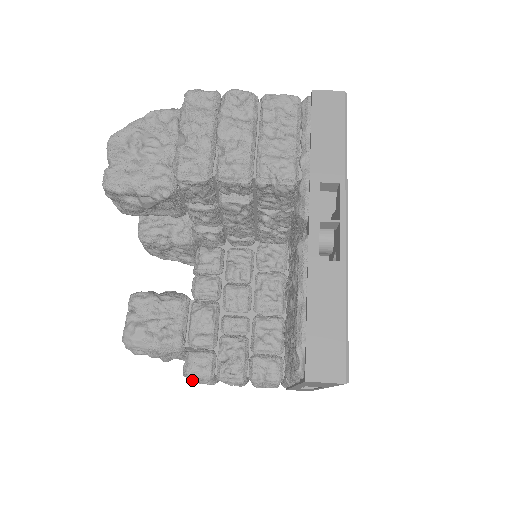
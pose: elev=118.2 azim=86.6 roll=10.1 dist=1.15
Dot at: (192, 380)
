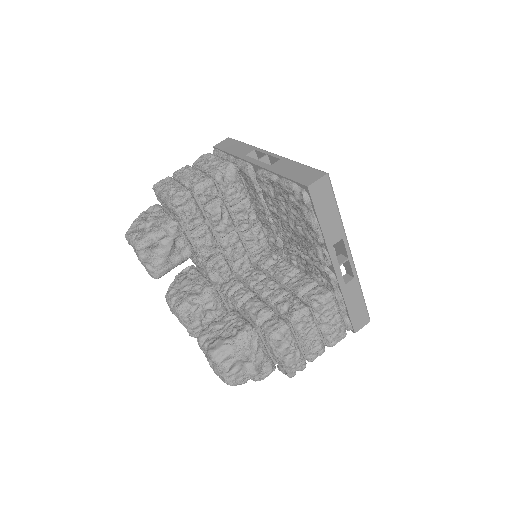
Dot at: (277, 337)
